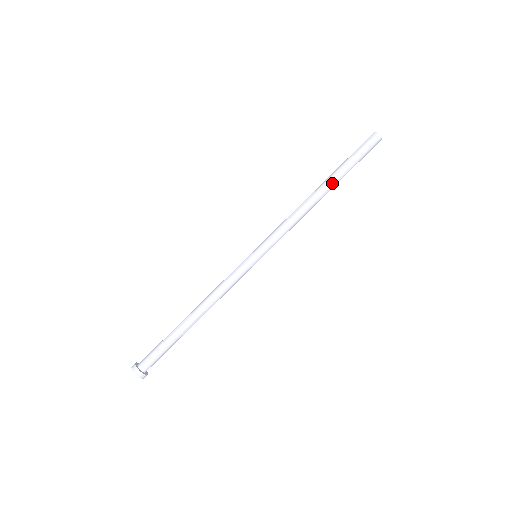
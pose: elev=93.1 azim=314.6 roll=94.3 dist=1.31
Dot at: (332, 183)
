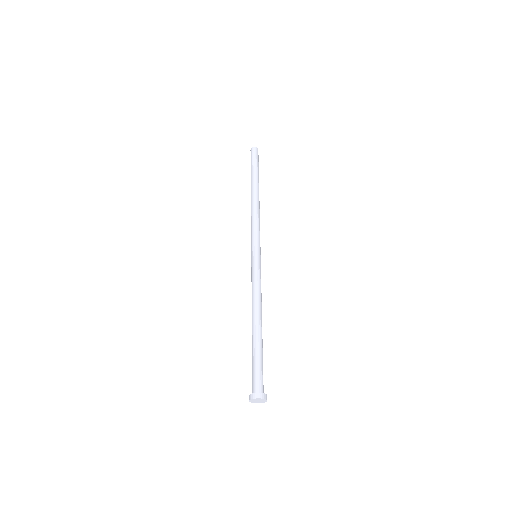
Dot at: (254, 185)
